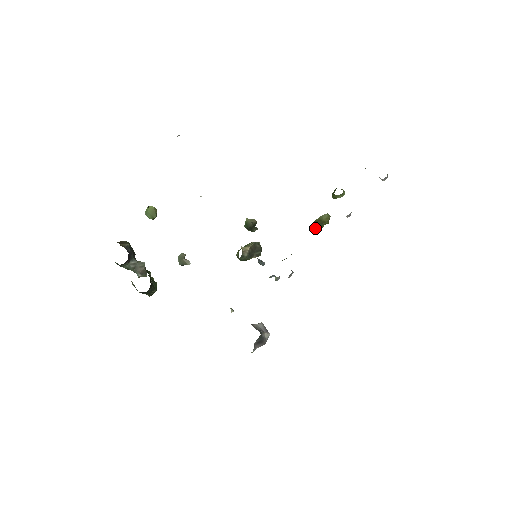
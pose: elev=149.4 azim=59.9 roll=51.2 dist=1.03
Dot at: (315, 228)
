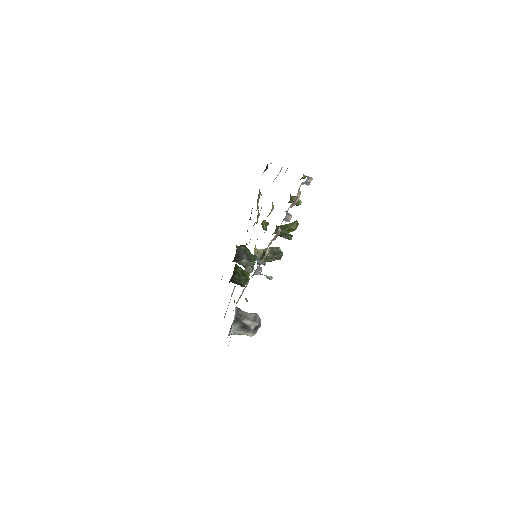
Dot at: (281, 233)
